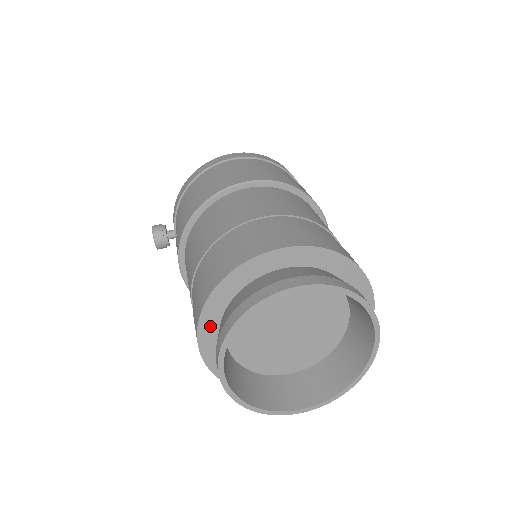
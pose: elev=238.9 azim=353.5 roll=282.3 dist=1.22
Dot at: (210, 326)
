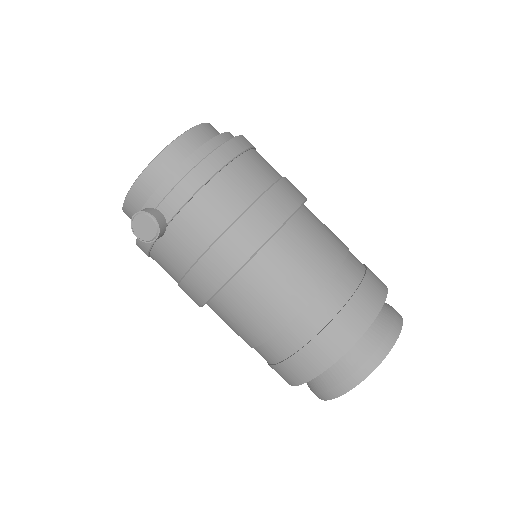
Dot at: occluded
